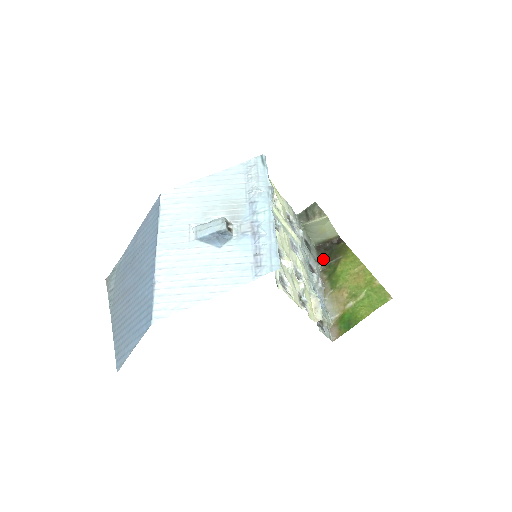
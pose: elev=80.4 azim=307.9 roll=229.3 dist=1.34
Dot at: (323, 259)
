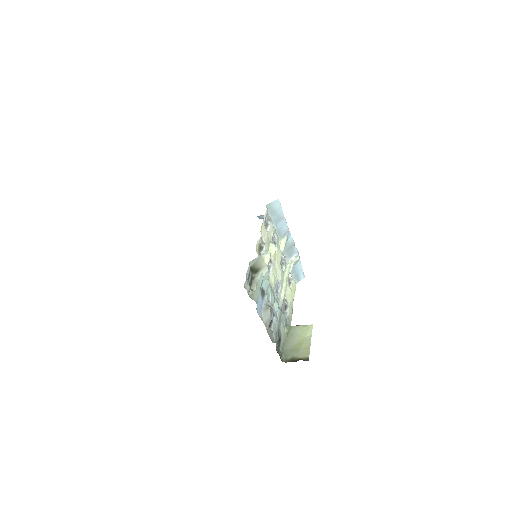
Dot at: occluded
